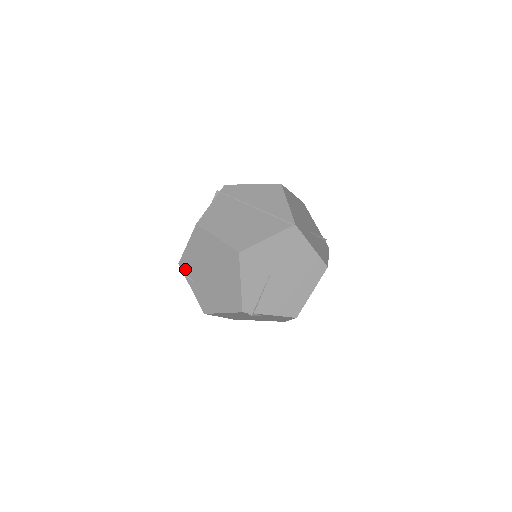
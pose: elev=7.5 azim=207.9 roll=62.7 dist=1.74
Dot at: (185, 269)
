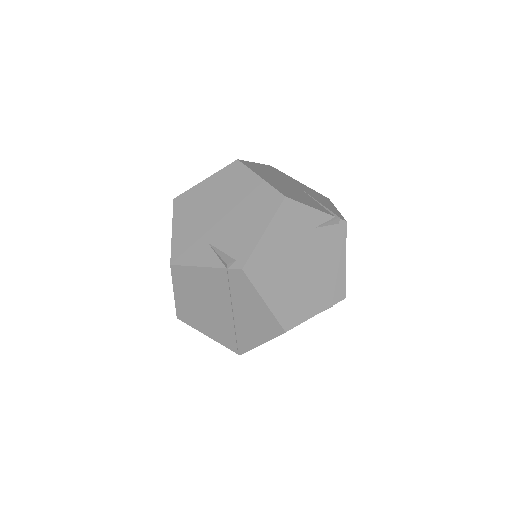
Dot at: occluded
